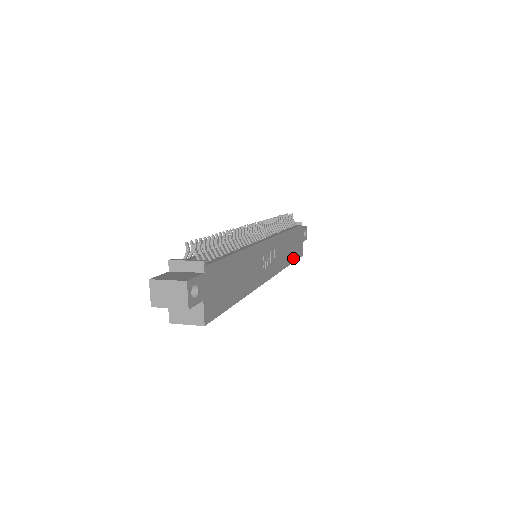
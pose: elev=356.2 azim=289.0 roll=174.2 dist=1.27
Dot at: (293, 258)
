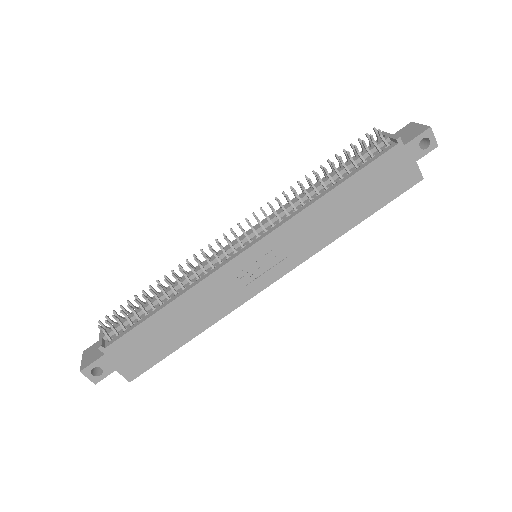
Dot at: (367, 211)
